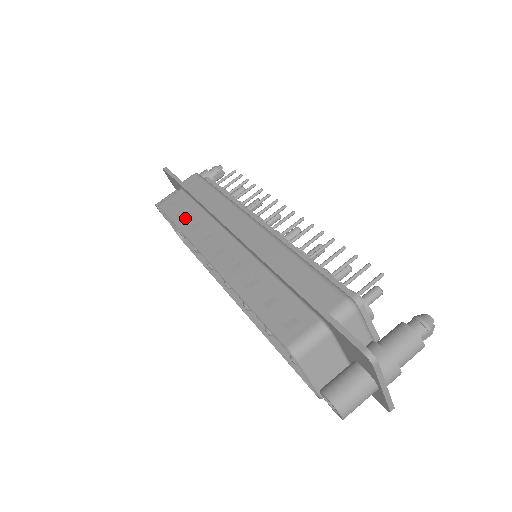
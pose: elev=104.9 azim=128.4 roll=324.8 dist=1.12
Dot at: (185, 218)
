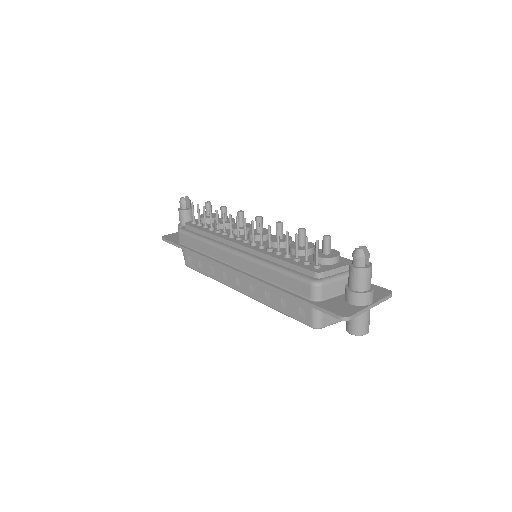
Dot at: (204, 268)
